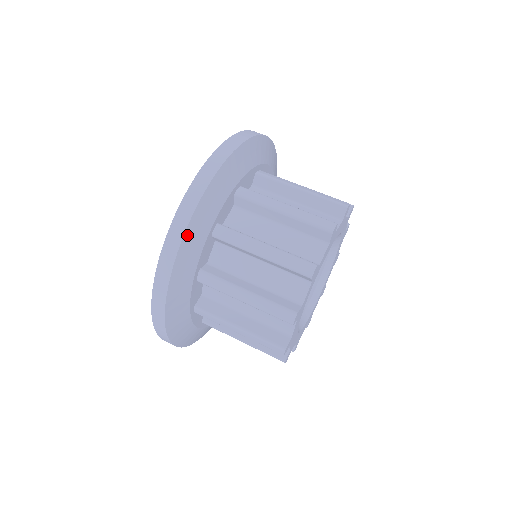
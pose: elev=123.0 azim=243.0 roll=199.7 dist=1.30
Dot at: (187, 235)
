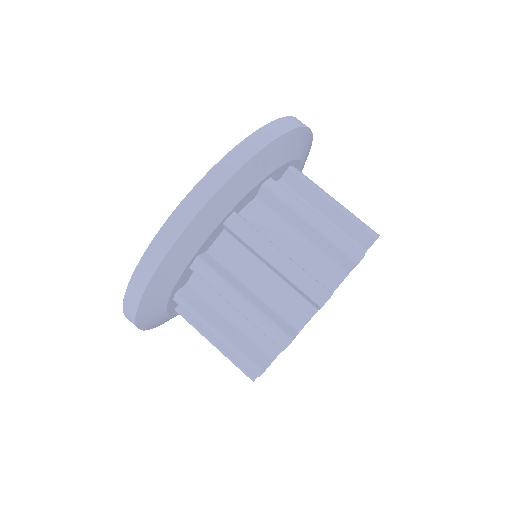
Dot at: (139, 320)
